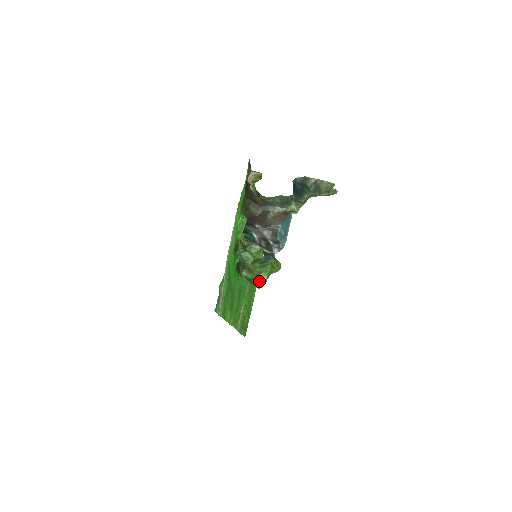
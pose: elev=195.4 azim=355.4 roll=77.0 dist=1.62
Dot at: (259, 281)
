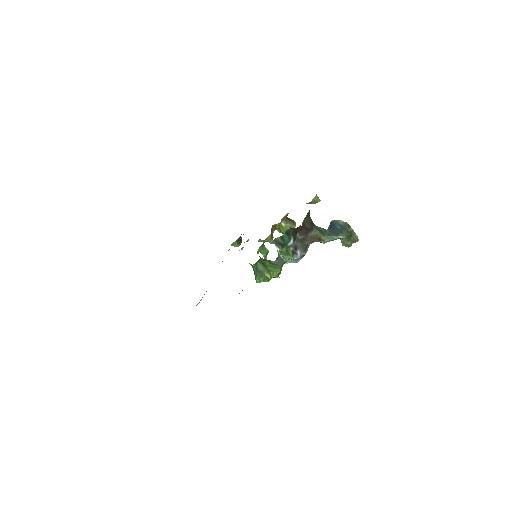
Dot at: (267, 277)
